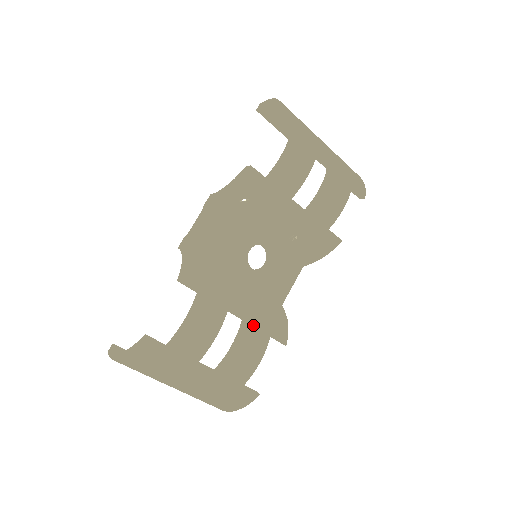
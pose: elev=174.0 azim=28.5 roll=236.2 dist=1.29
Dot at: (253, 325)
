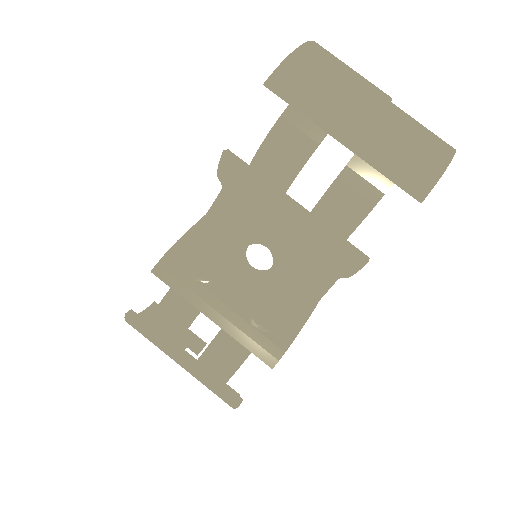
Dot at: (230, 334)
